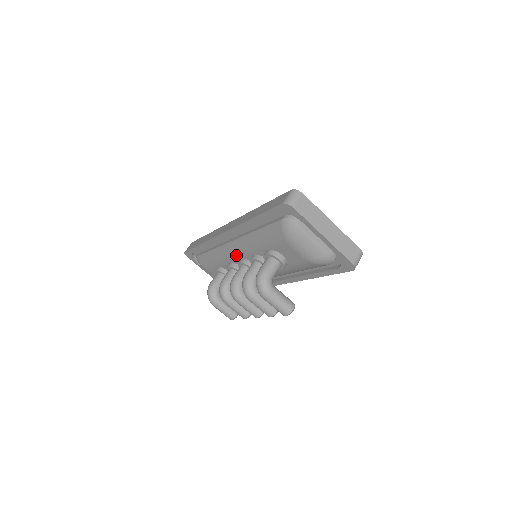
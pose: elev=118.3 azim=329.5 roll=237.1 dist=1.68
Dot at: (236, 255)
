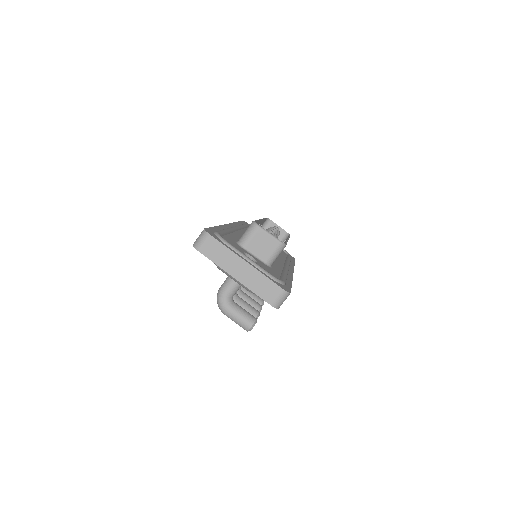
Dot at: occluded
